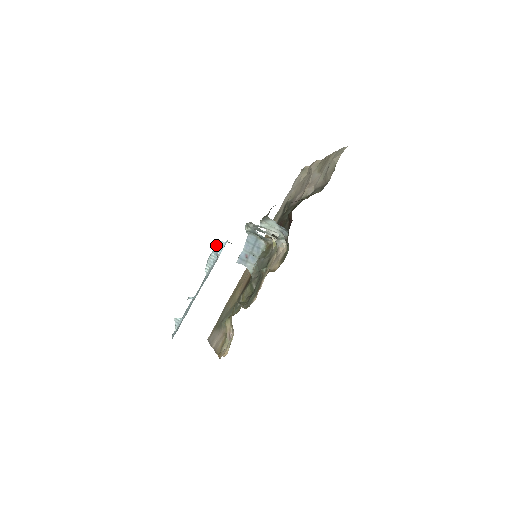
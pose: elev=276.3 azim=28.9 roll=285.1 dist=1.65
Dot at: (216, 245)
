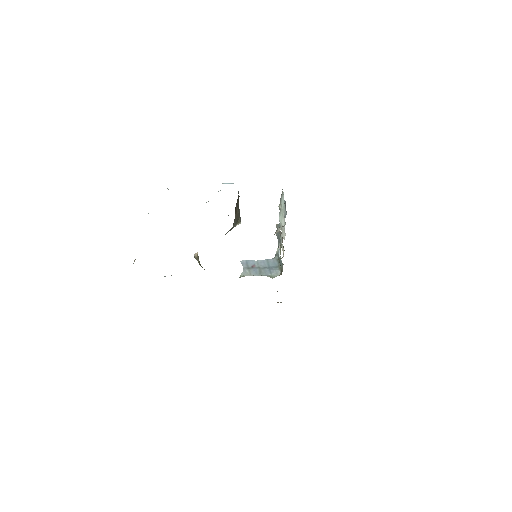
Dot at: occluded
